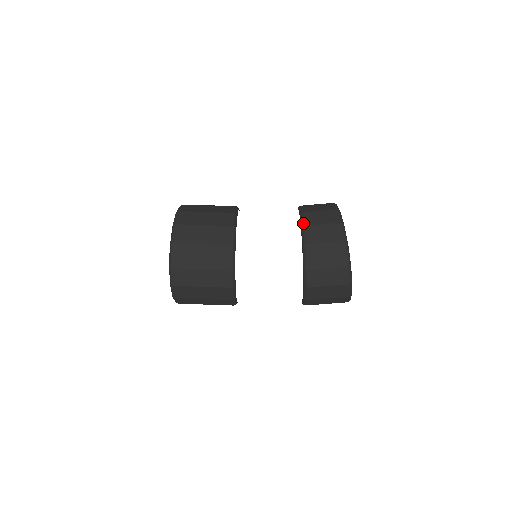
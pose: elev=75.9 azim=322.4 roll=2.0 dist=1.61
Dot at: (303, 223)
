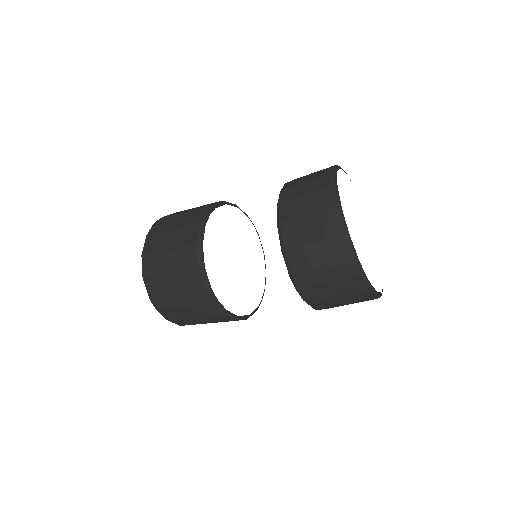
Dot at: occluded
